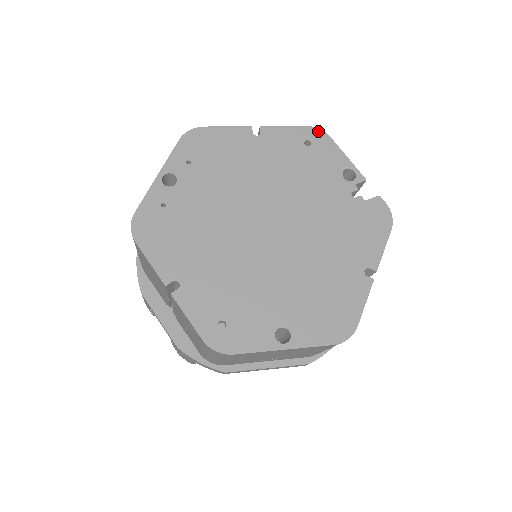
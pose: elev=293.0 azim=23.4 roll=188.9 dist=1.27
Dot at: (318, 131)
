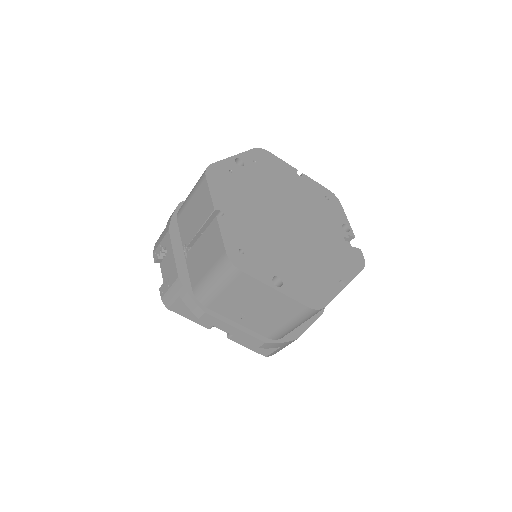
Dot at: (335, 196)
